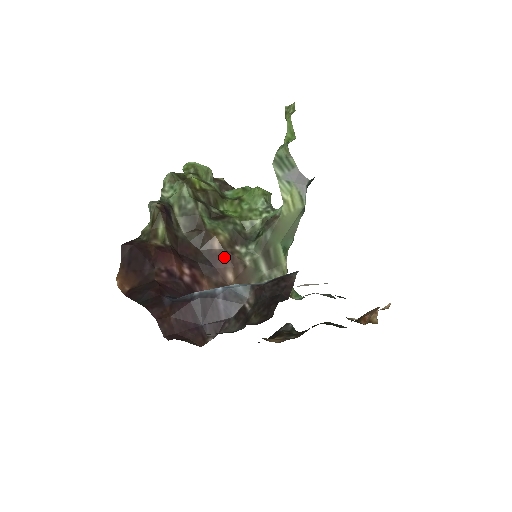
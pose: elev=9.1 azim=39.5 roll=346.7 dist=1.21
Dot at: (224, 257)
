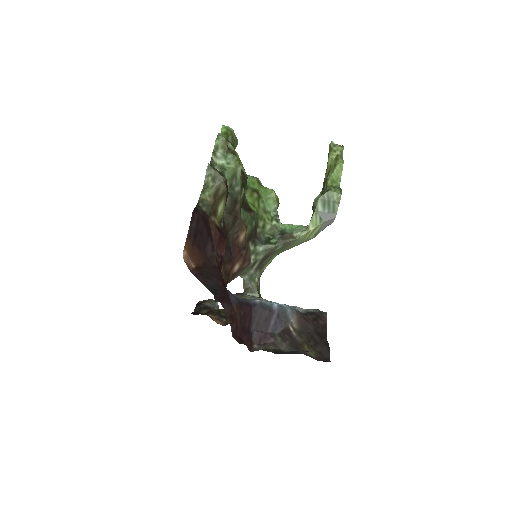
Dot at: (242, 250)
